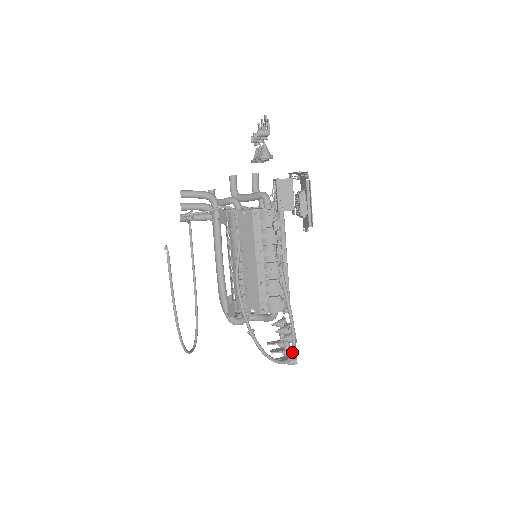
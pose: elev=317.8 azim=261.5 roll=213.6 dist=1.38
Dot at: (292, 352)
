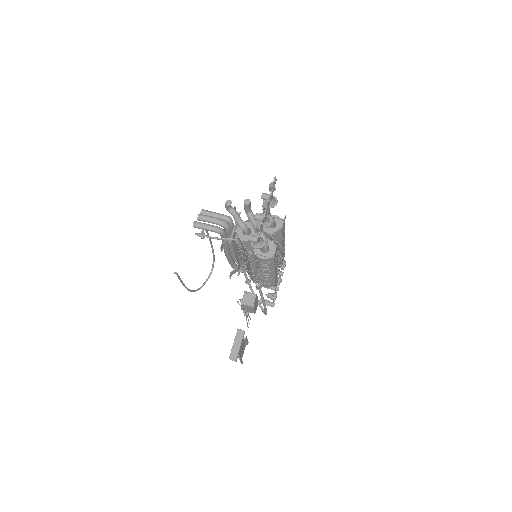
Dot at: (265, 314)
